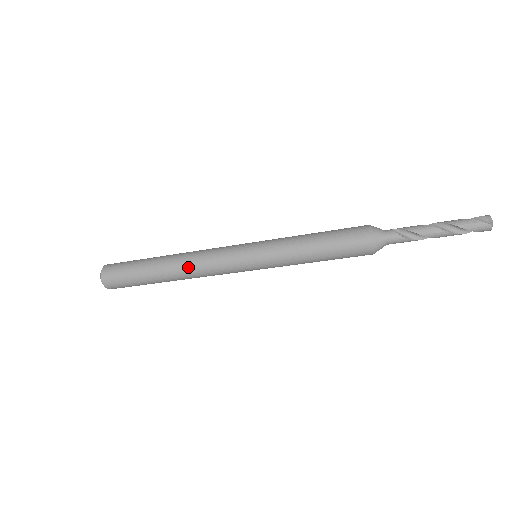
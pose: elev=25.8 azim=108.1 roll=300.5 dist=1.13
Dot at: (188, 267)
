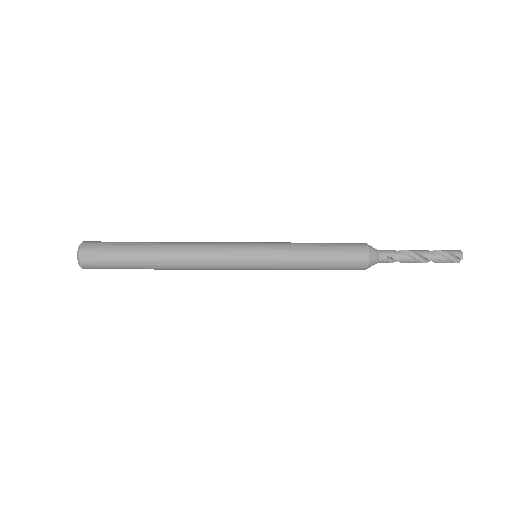
Dot at: occluded
